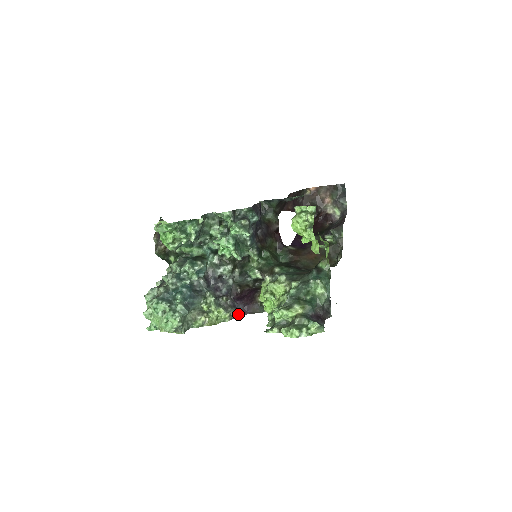
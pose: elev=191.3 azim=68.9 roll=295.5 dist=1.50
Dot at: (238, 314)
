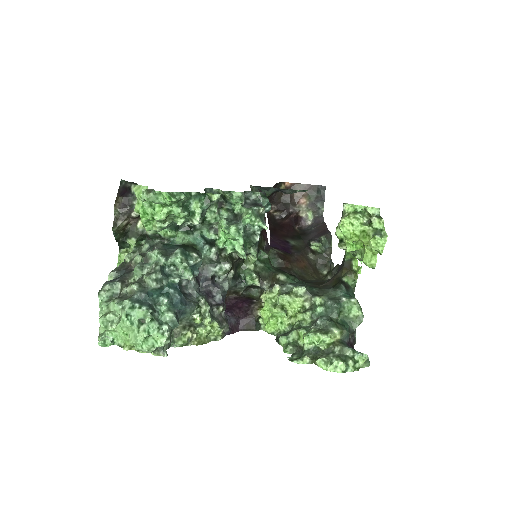
Dot at: (230, 330)
